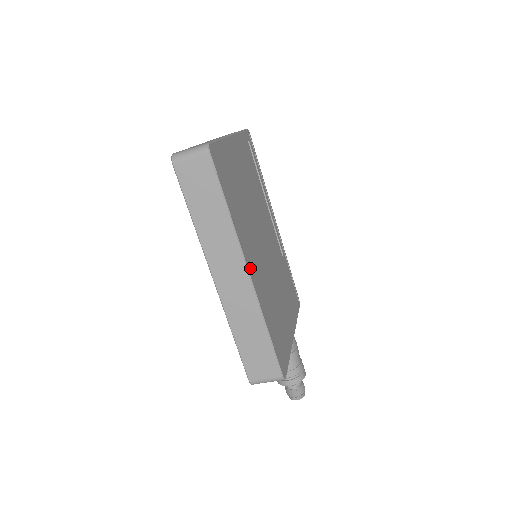
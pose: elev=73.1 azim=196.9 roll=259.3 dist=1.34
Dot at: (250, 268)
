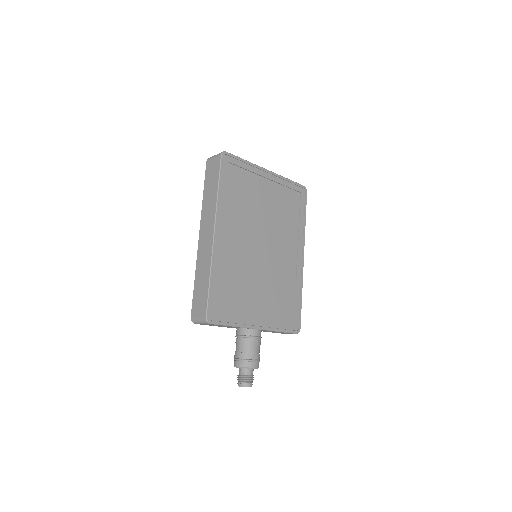
Dot at: (220, 233)
